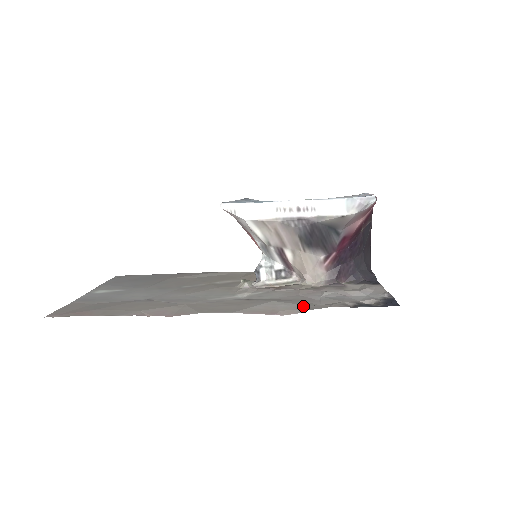
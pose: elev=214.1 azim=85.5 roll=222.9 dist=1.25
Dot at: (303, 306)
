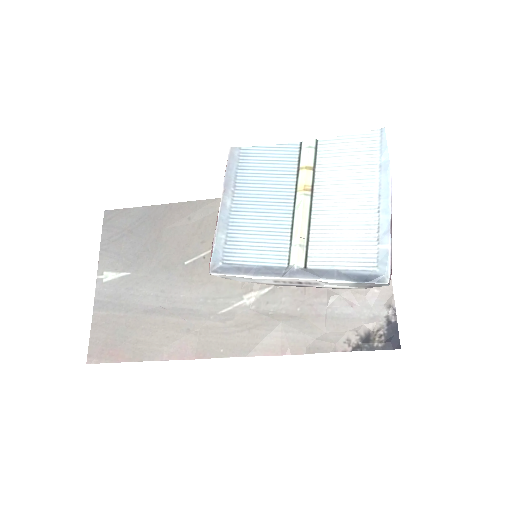
Dot at: (310, 340)
